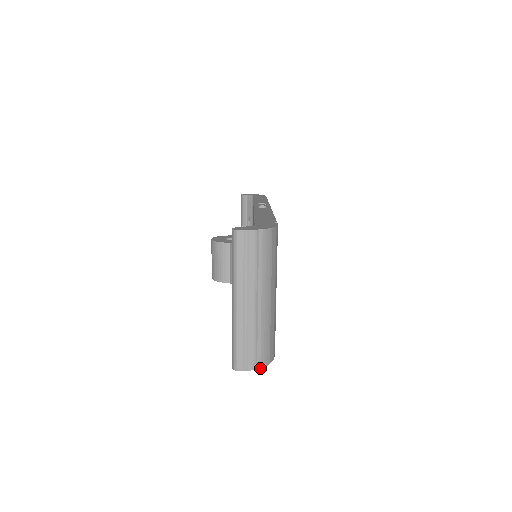
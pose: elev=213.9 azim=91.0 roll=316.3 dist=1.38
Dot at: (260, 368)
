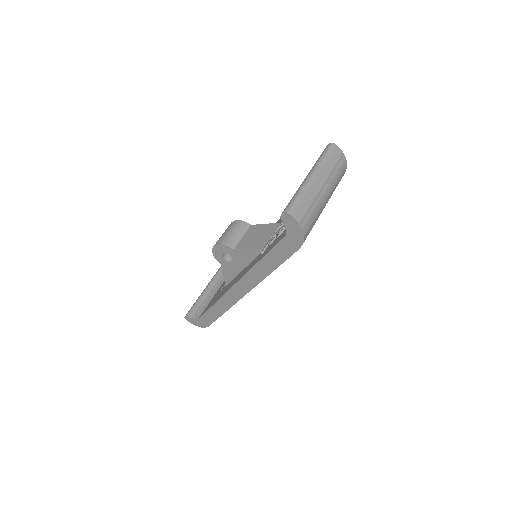
Dot at: (302, 228)
